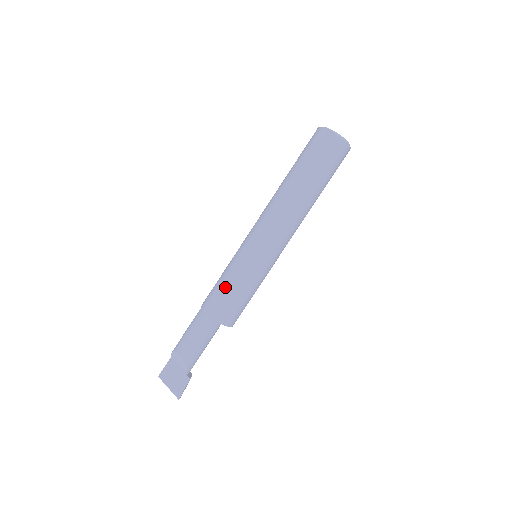
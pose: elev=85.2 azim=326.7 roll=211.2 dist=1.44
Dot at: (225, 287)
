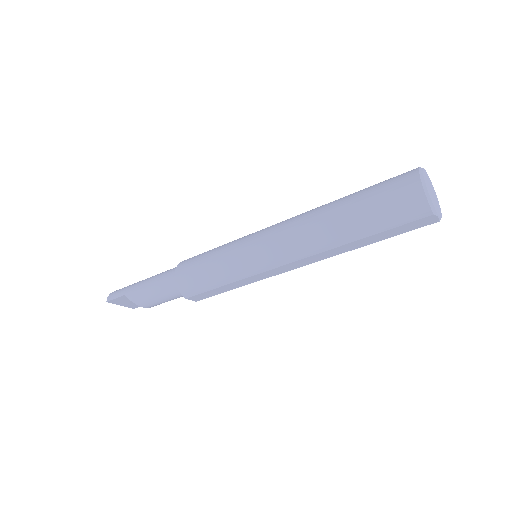
Dot at: (219, 291)
